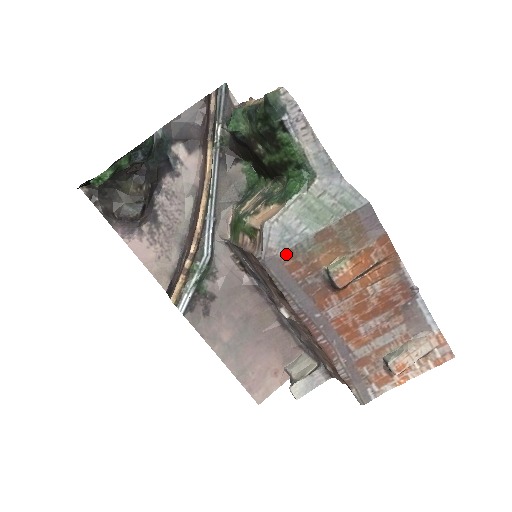
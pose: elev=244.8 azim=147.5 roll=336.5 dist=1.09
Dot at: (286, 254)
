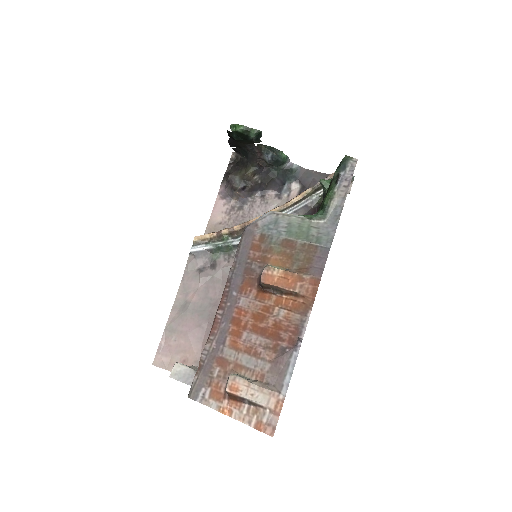
Dot at: (260, 235)
